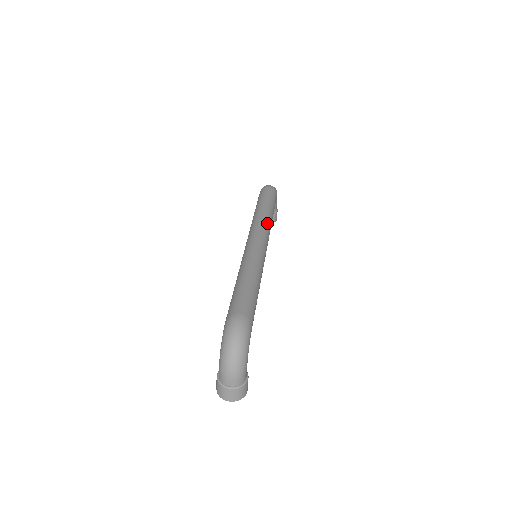
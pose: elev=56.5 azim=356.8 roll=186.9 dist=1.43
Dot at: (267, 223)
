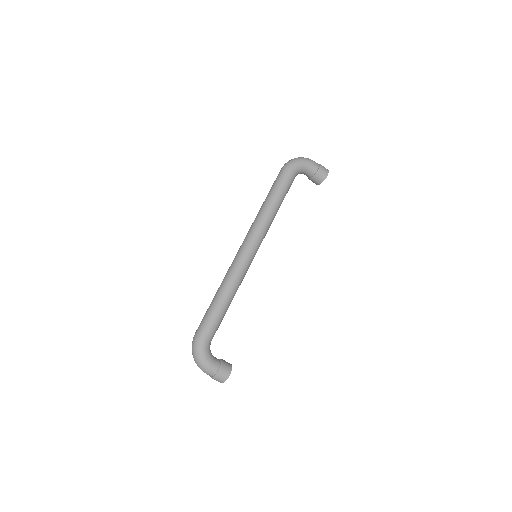
Dot at: (256, 224)
